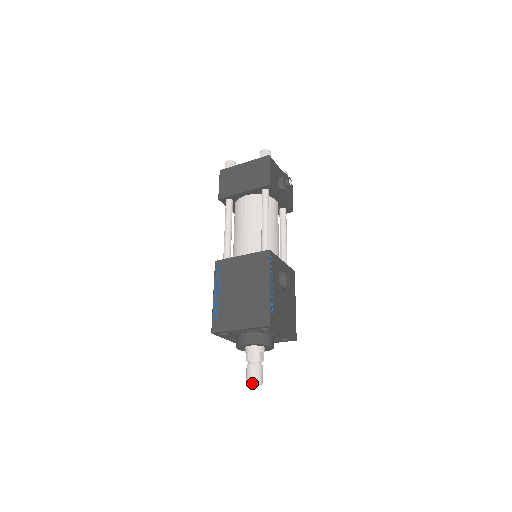
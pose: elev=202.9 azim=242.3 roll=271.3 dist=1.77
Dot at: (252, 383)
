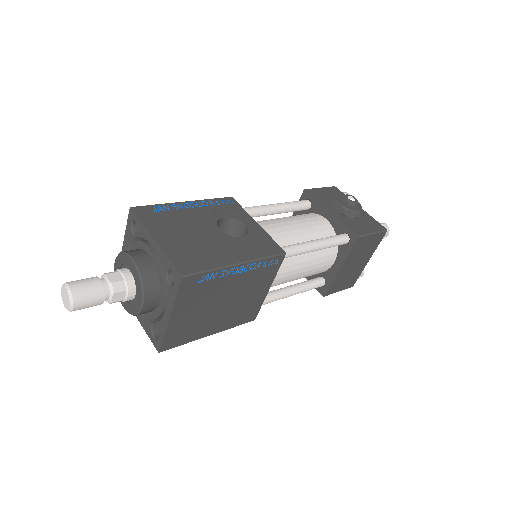
Dot at: (62, 287)
